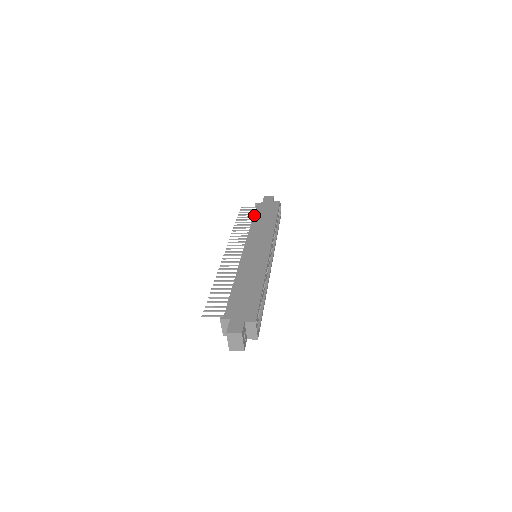
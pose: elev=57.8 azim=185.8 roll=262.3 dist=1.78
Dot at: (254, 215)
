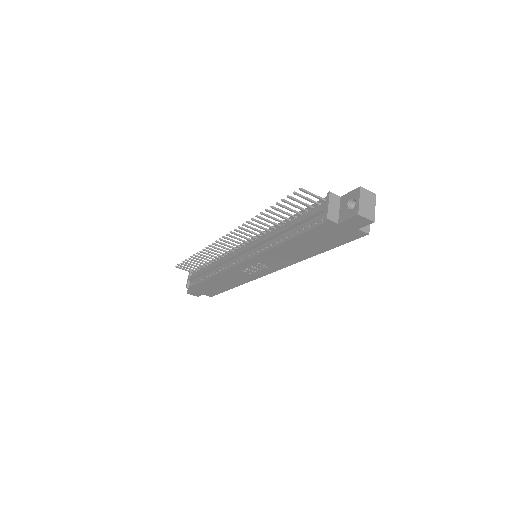
Dot at: (207, 263)
